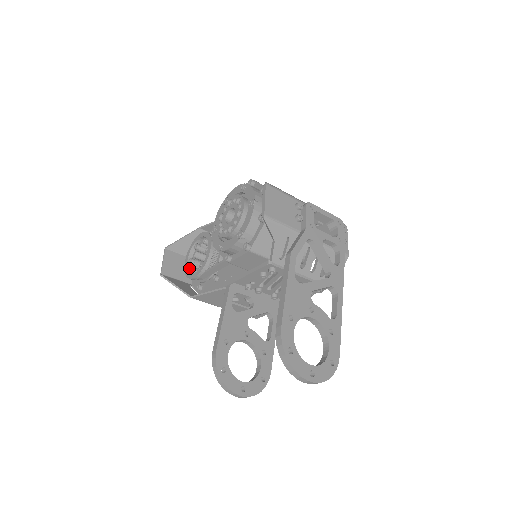
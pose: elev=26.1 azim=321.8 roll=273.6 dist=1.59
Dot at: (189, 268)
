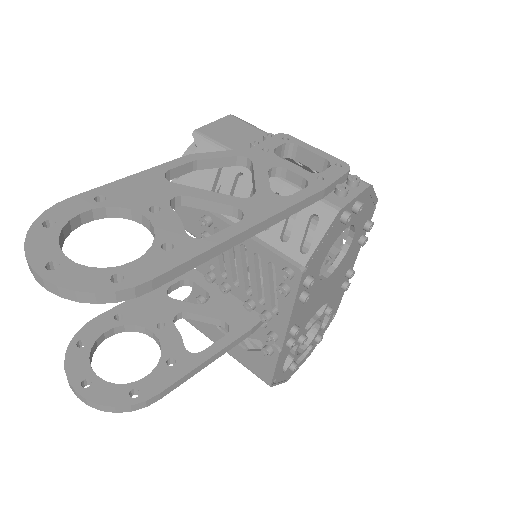
Dot at: occluded
